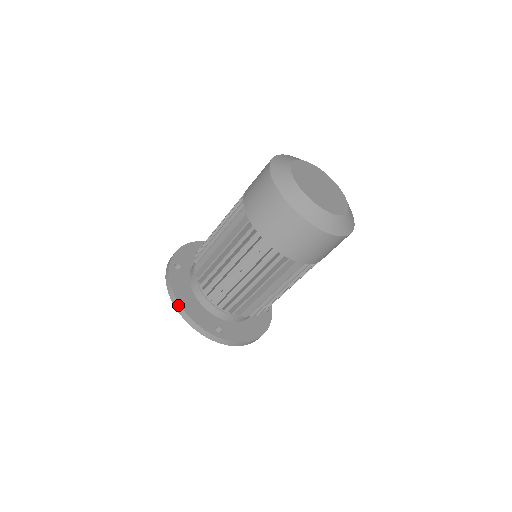
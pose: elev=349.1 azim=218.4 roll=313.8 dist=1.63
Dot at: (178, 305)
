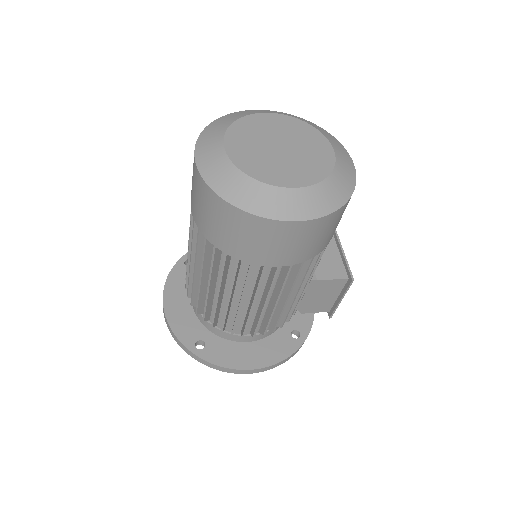
Dot at: (163, 305)
